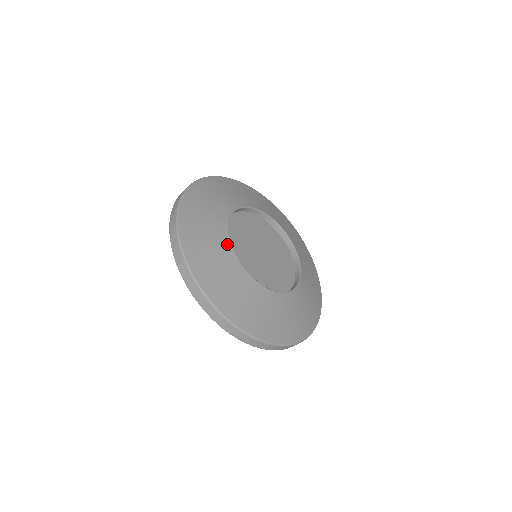
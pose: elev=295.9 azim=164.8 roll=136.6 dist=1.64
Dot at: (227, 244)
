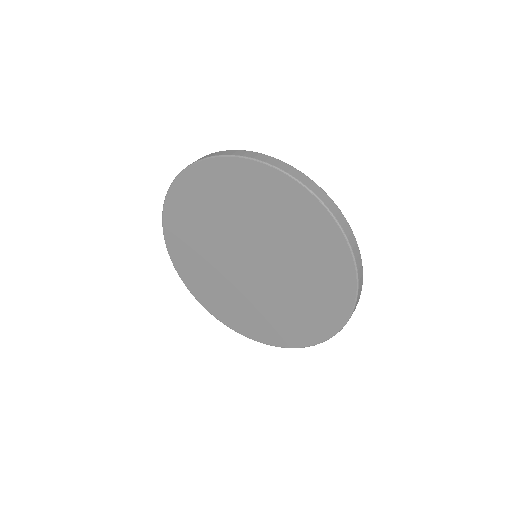
Dot at: occluded
